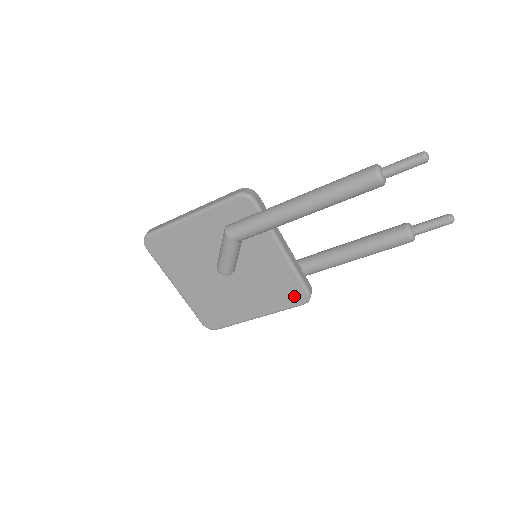
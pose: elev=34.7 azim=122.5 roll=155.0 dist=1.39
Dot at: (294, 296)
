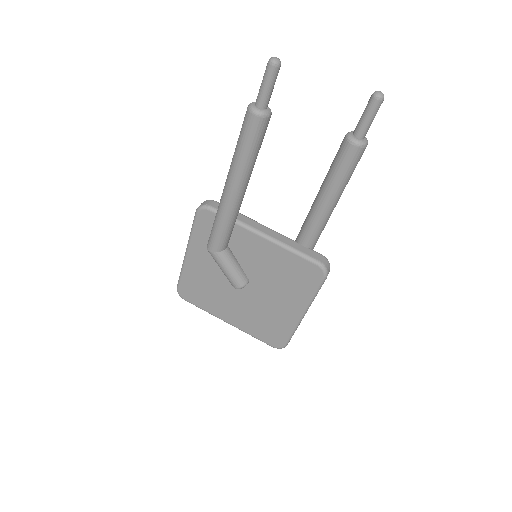
Dot at: (310, 274)
